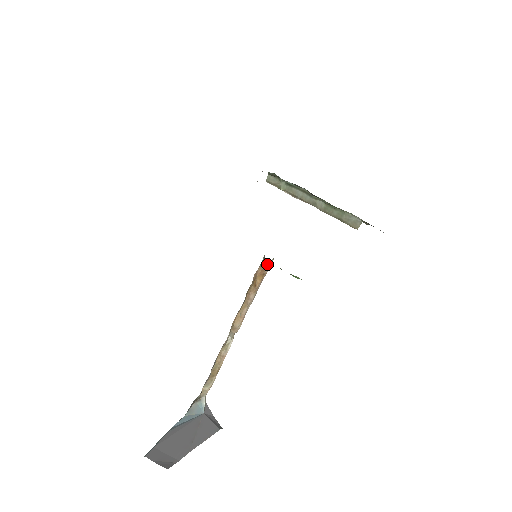
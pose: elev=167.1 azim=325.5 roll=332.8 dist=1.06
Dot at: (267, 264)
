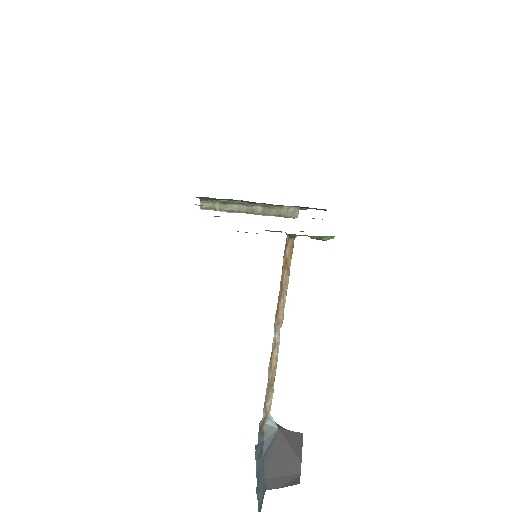
Dot at: (293, 242)
